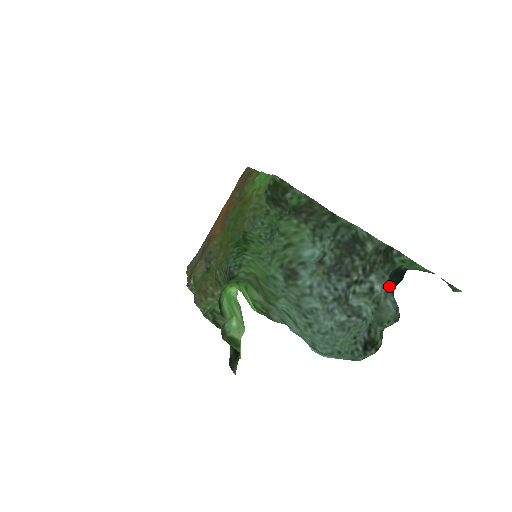
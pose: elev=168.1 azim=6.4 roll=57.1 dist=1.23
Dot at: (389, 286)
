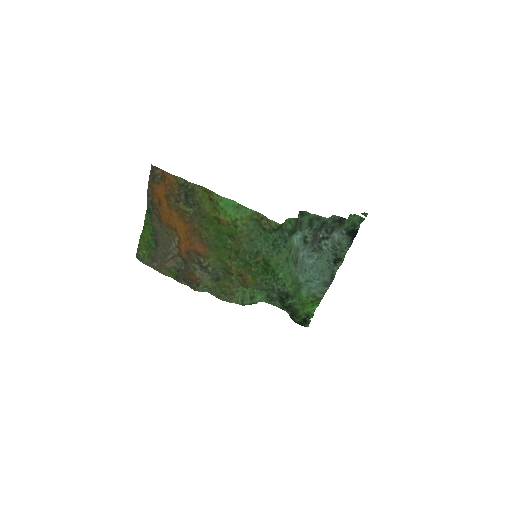
Dot at: (348, 238)
